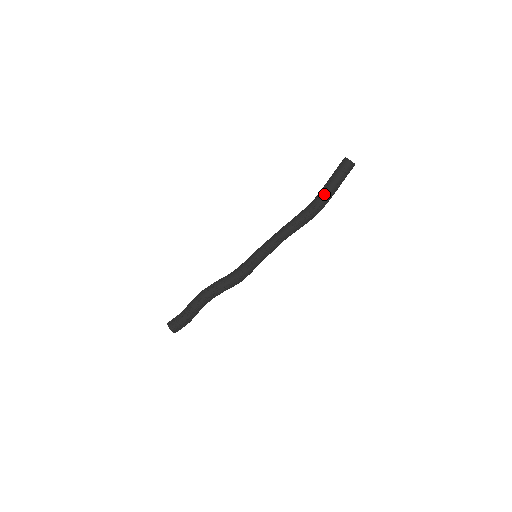
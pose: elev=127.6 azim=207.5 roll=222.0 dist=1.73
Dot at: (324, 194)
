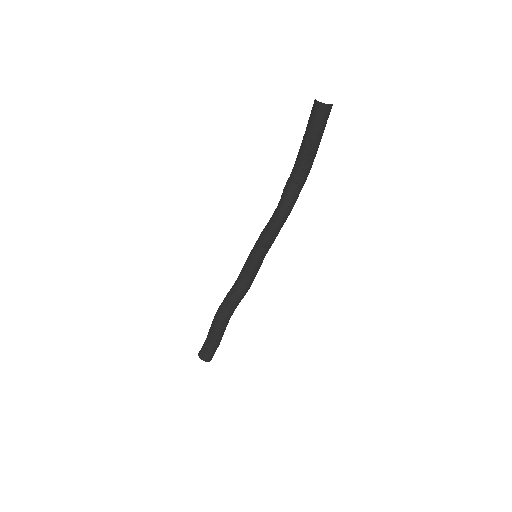
Dot at: (309, 159)
